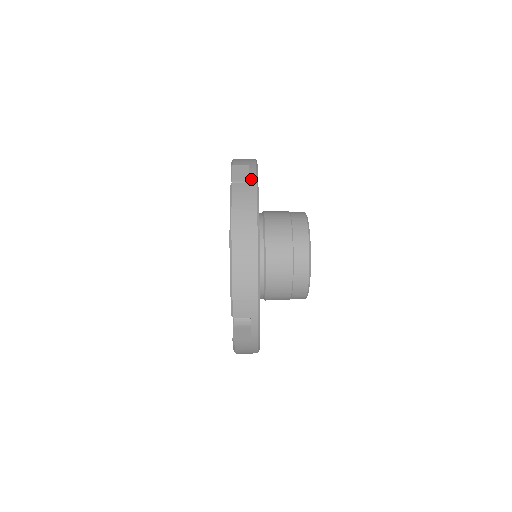
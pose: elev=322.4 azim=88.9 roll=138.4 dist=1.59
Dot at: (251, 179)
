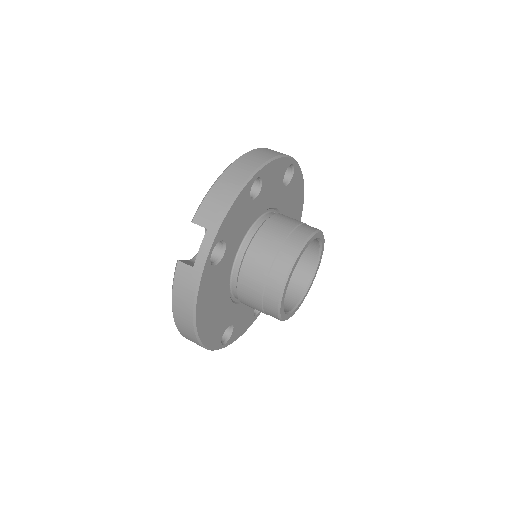
Dot at: occluded
